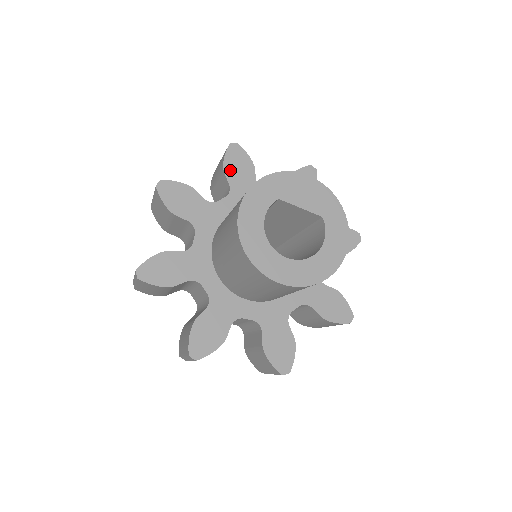
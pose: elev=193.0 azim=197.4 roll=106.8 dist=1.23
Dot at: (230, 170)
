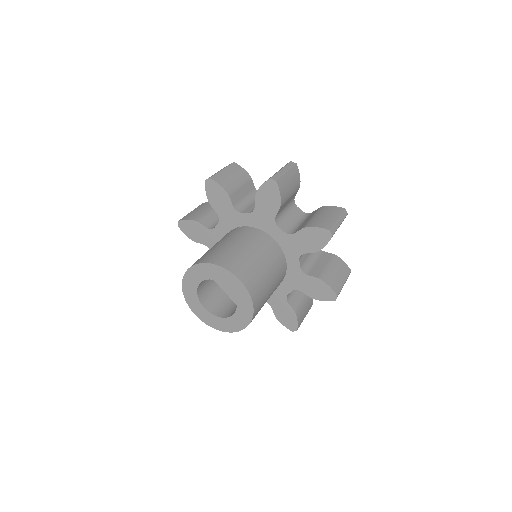
Dot at: (260, 198)
